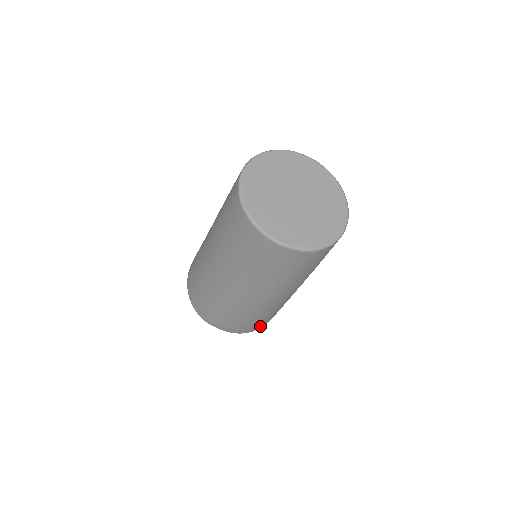
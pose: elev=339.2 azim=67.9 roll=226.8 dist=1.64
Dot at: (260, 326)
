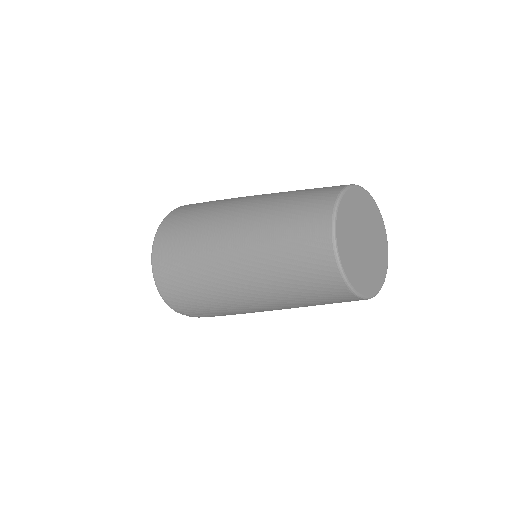
Dot at: occluded
